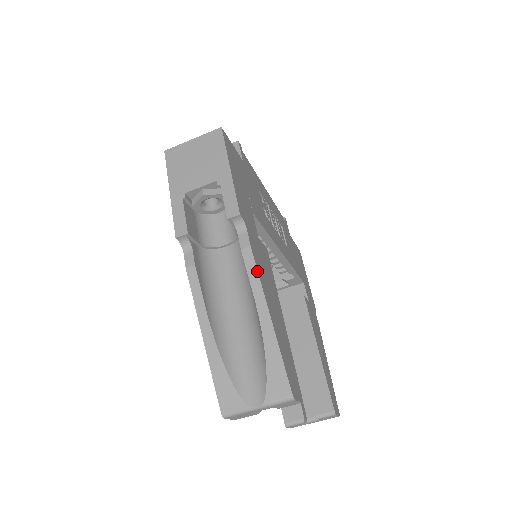
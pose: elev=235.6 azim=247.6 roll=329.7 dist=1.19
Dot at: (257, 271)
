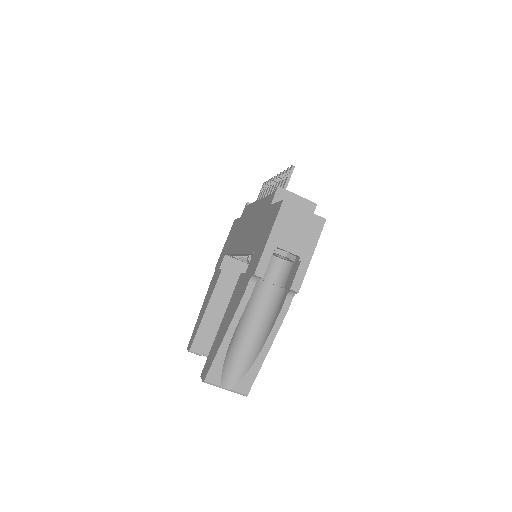
Dot at: (280, 326)
